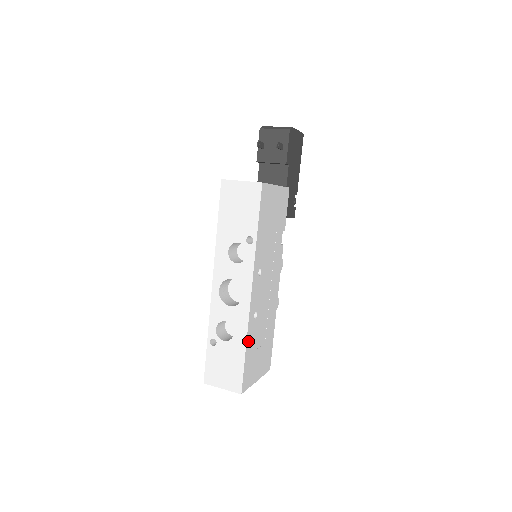
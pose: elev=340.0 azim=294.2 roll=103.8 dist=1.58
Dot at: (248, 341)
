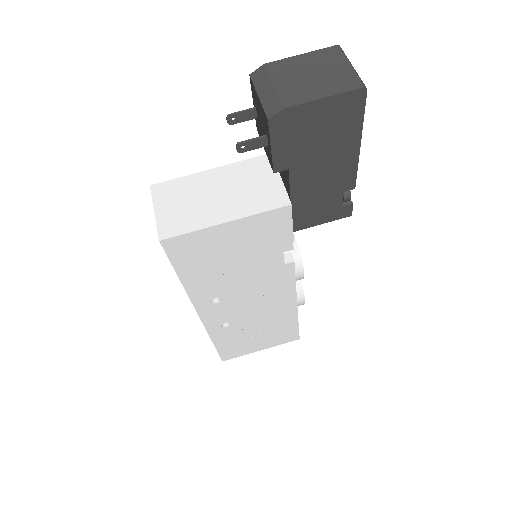
Dot at: (217, 339)
